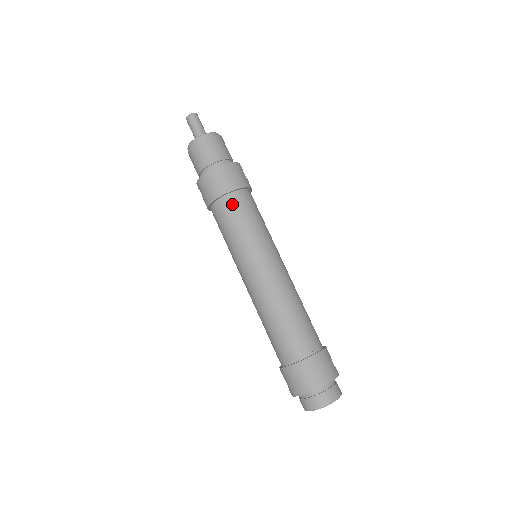
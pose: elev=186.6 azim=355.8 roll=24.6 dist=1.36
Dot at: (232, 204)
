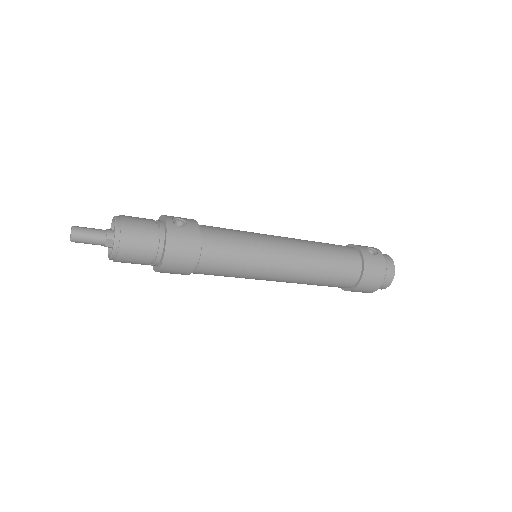
Dot at: (208, 265)
